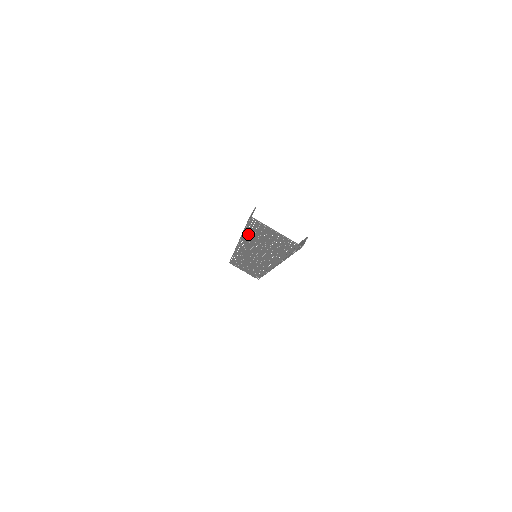
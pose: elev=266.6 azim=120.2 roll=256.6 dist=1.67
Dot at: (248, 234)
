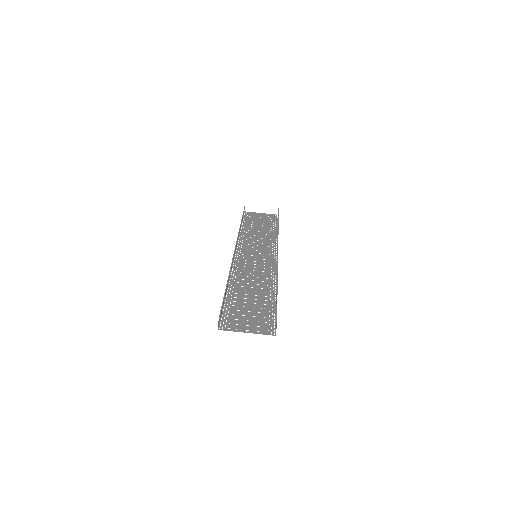
Dot at: (231, 293)
